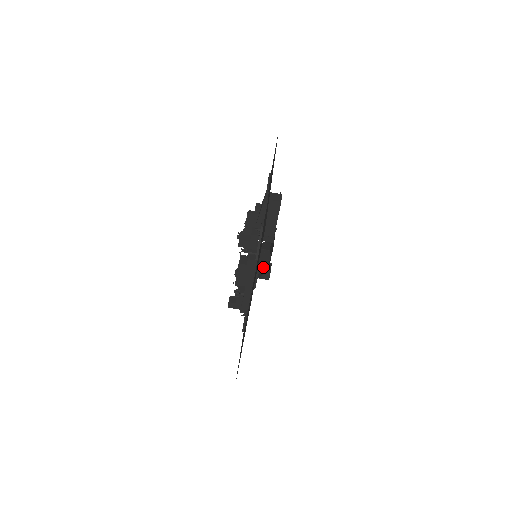
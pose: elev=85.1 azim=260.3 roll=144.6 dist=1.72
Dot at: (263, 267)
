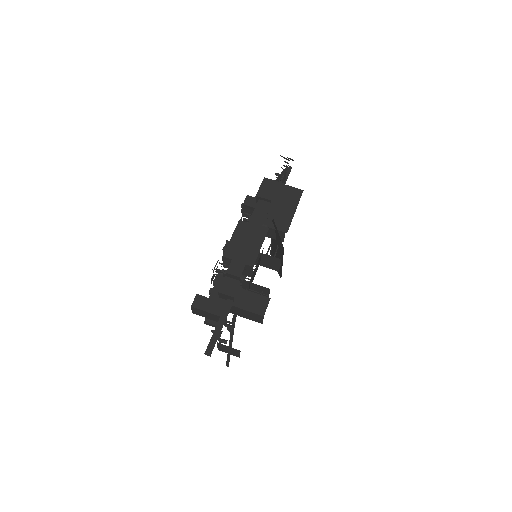
Dot at: (258, 295)
